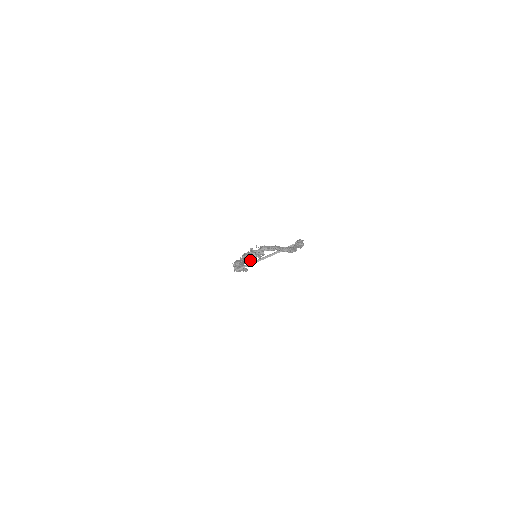
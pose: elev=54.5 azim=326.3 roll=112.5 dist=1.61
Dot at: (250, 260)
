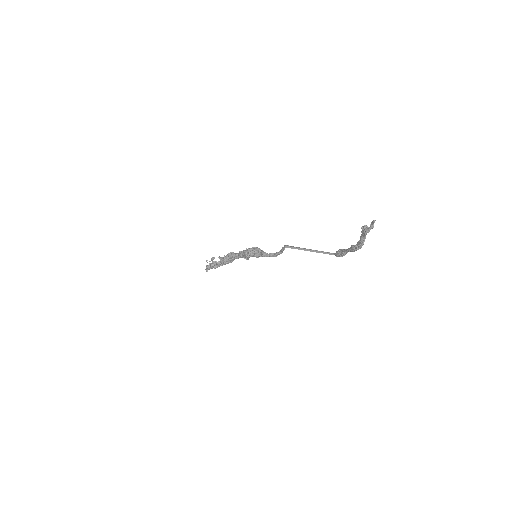
Dot at: (225, 263)
